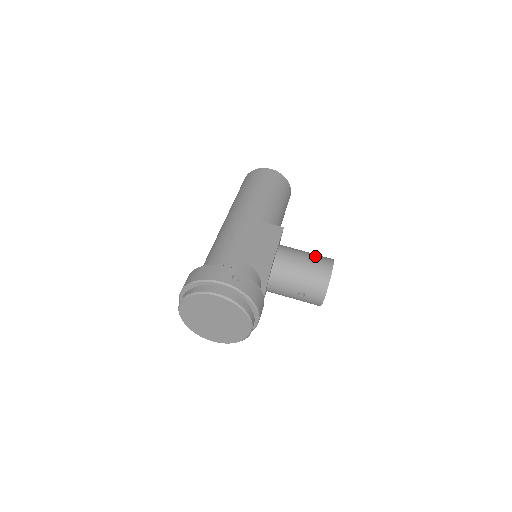
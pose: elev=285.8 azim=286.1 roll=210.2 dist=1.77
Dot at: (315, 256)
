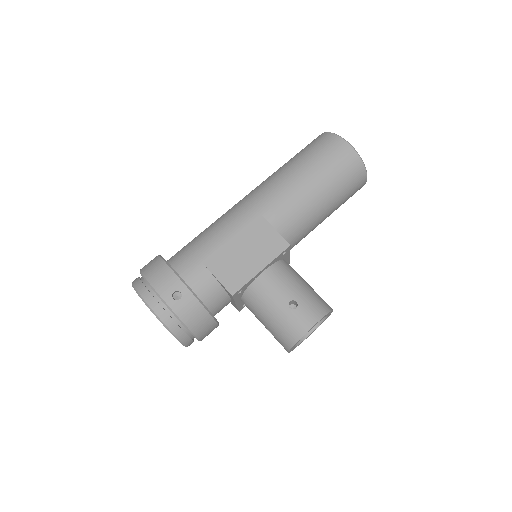
Dot at: (303, 301)
